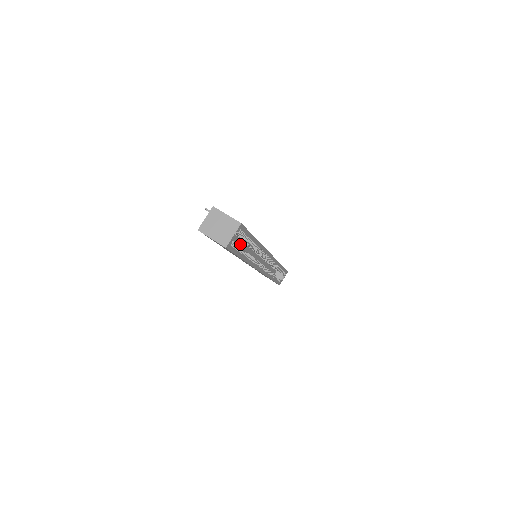
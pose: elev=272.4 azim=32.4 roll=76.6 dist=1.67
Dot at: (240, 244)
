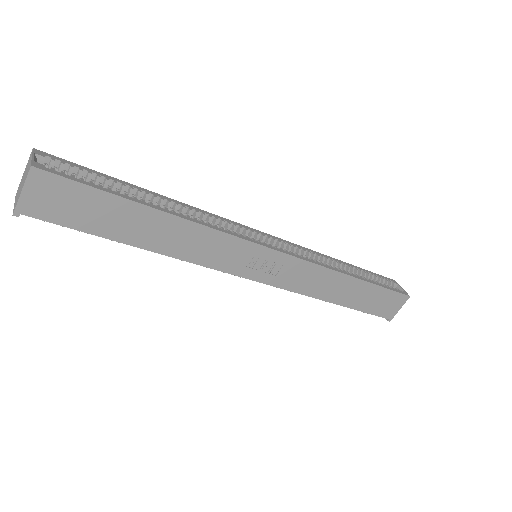
Dot at: occluded
